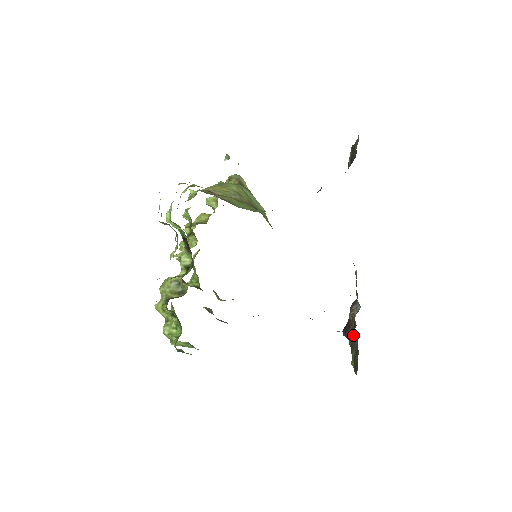
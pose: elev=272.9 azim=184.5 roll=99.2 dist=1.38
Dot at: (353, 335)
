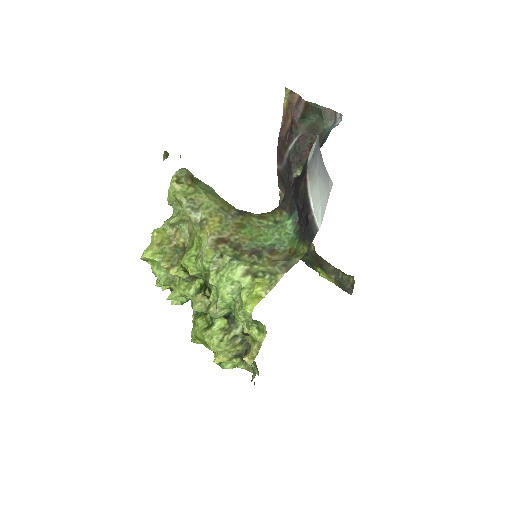
Dot at: (335, 268)
